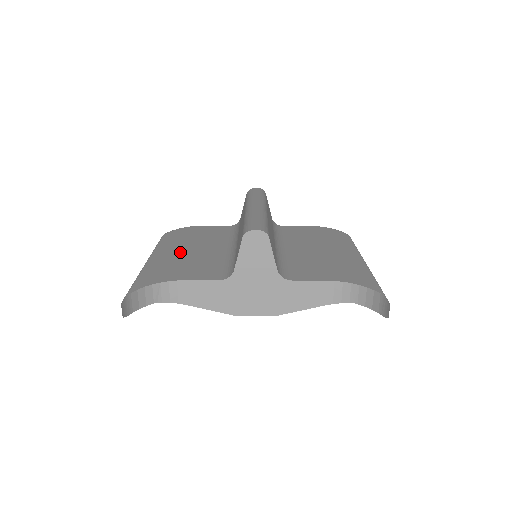
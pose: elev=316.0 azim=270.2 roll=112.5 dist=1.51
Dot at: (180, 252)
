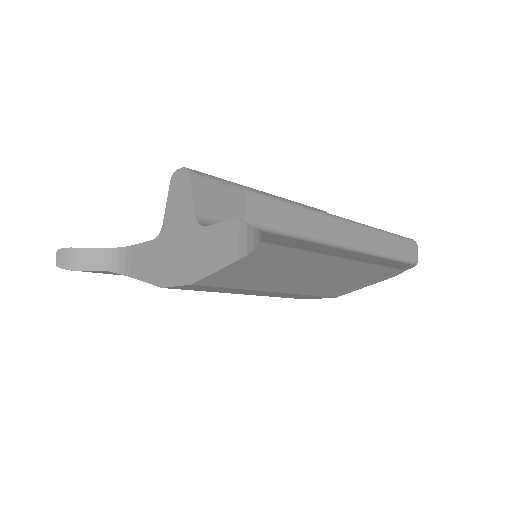
Dot at: occluded
